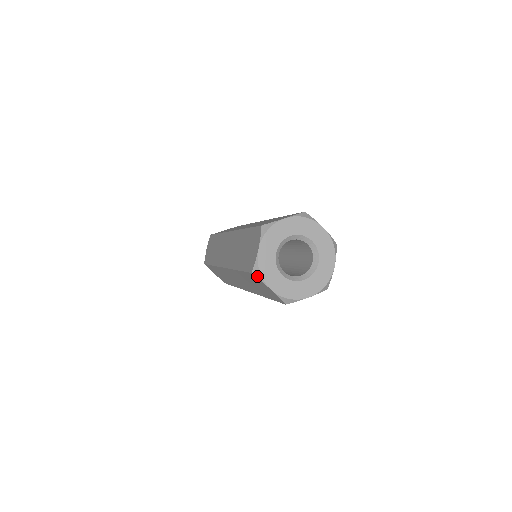
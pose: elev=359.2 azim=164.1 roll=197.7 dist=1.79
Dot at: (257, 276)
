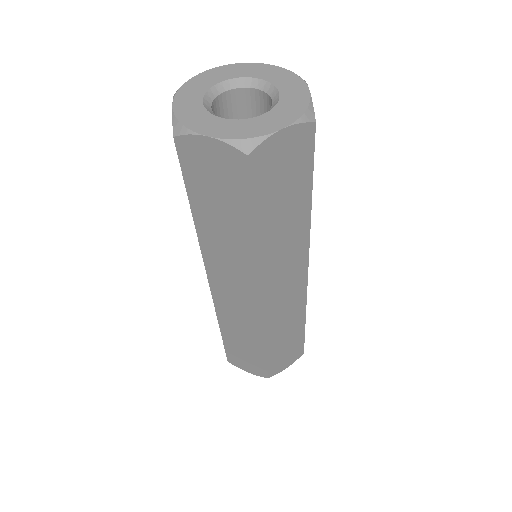
Dot at: (181, 133)
